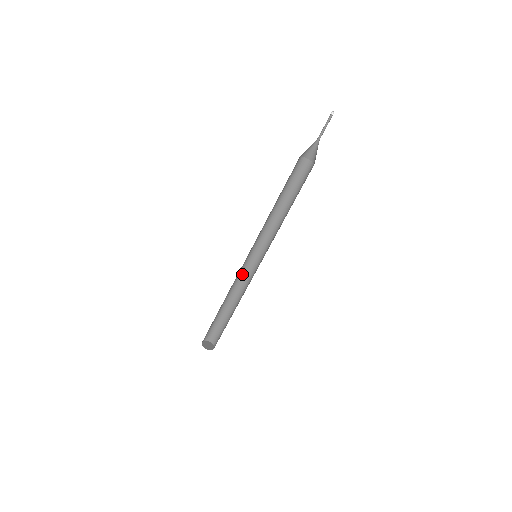
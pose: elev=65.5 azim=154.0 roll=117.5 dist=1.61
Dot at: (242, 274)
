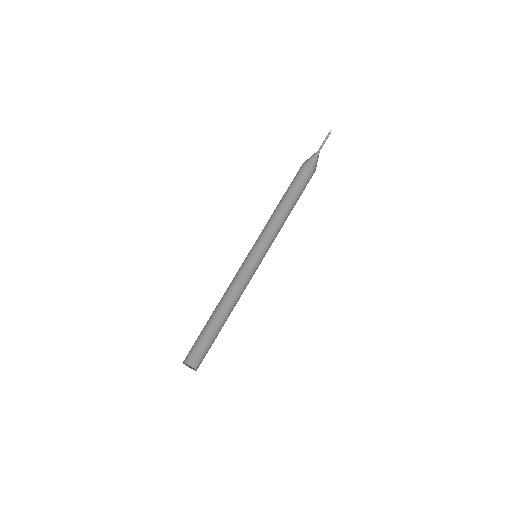
Dot at: (243, 282)
